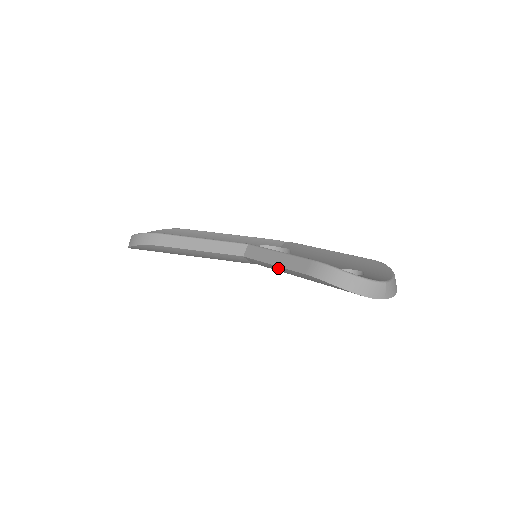
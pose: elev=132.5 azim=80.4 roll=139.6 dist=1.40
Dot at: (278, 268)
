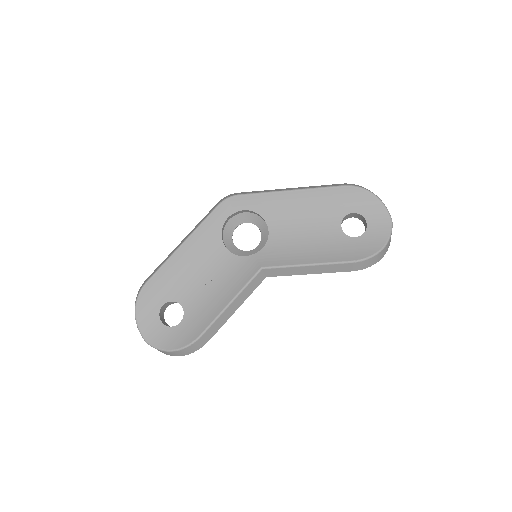
Dot at: occluded
